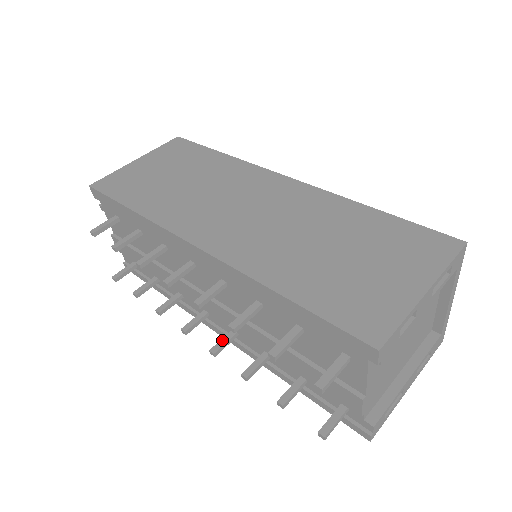
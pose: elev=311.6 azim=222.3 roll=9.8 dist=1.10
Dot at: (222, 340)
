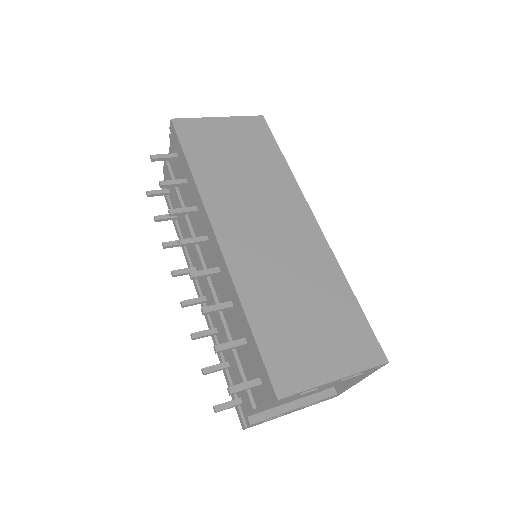
Dot at: (194, 299)
